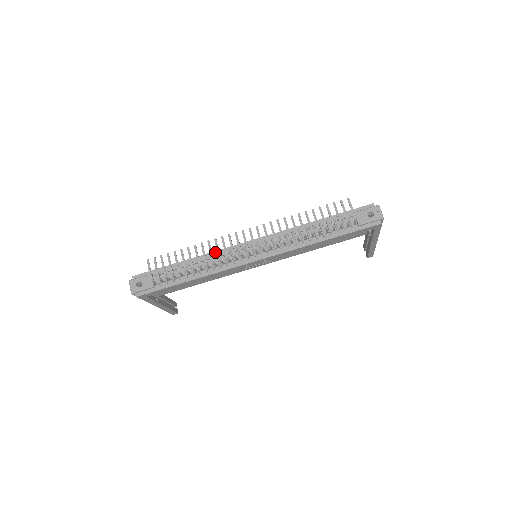
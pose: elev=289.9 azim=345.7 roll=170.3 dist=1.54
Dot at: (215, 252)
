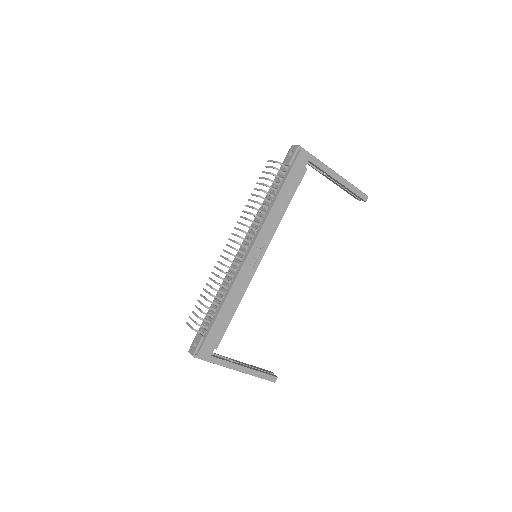
Dot at: (225, 277)
